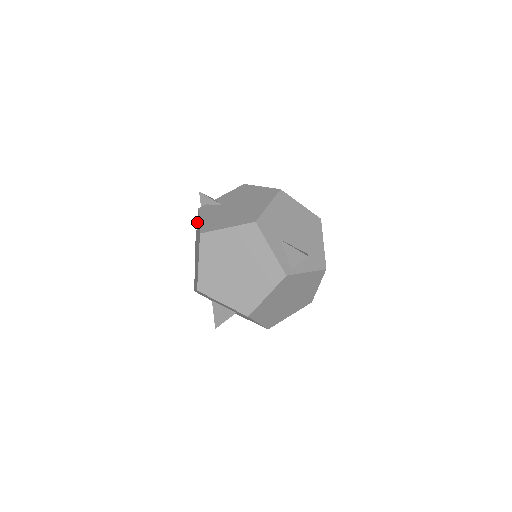
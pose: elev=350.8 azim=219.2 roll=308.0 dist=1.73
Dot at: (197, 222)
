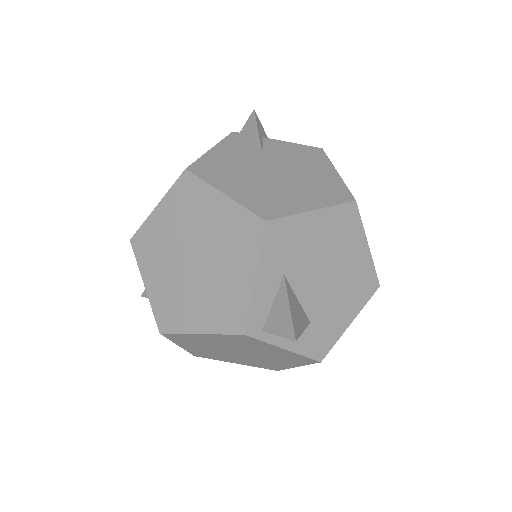
Dot at: occluded
